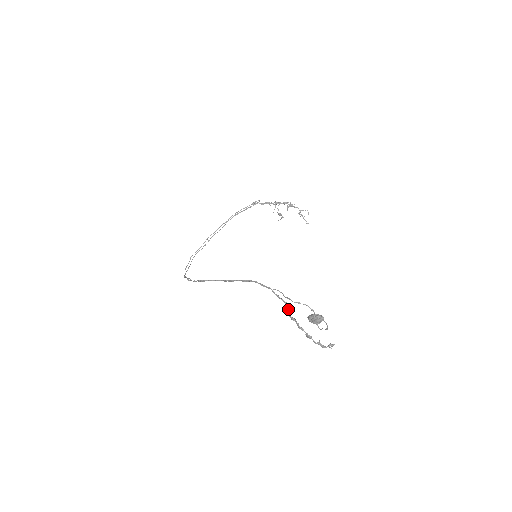
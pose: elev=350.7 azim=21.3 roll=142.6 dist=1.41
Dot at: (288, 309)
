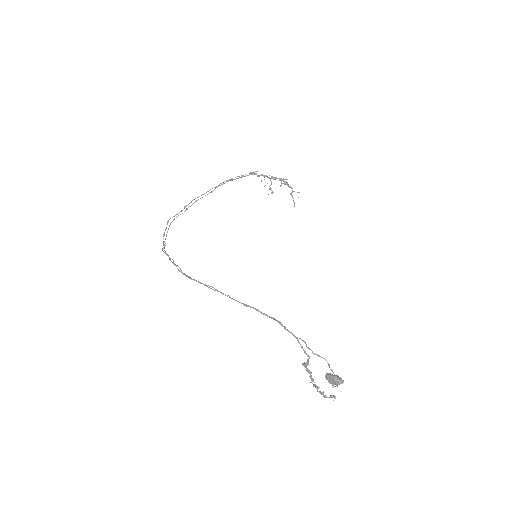
Dot at: (308, 362)
